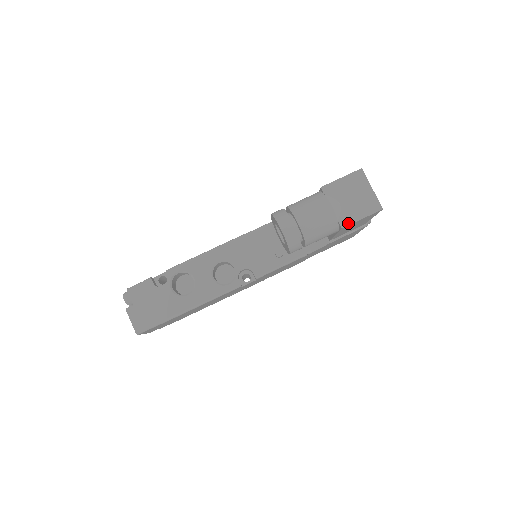
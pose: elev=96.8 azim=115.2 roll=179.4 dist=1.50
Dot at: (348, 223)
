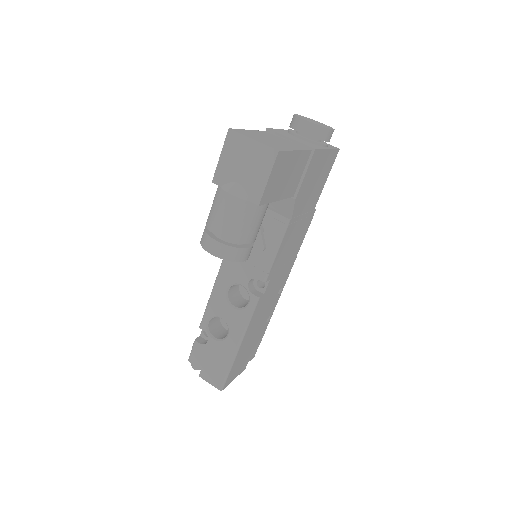
Dot at: (260, 195)
